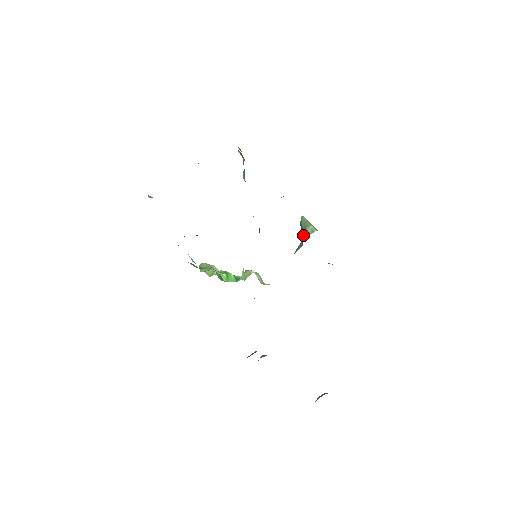
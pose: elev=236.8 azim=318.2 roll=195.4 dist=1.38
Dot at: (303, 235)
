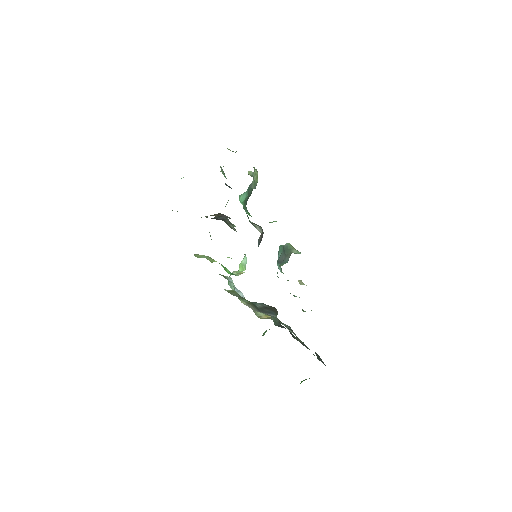
Dot at: (288, 255)
